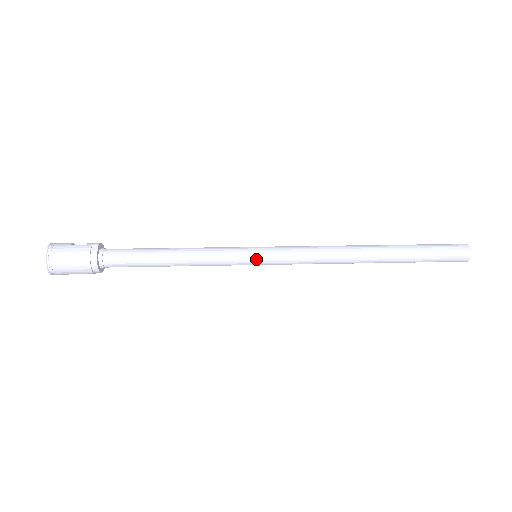
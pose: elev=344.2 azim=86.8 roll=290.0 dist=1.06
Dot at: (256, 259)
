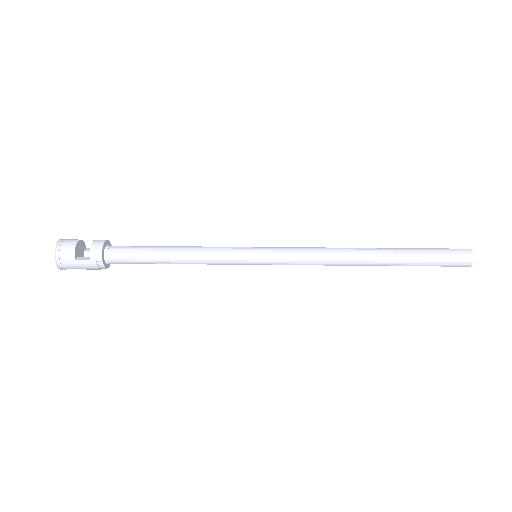
Dot at: occluded
